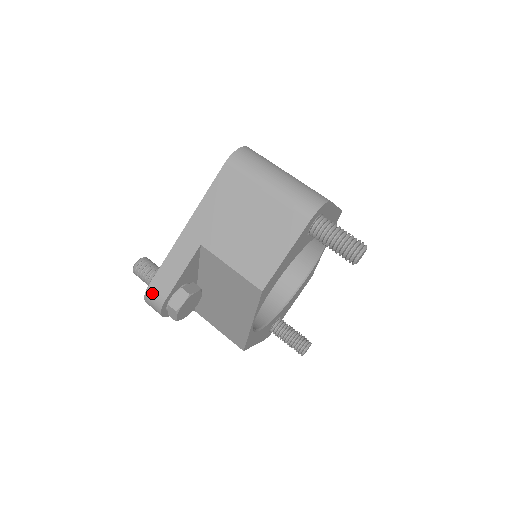
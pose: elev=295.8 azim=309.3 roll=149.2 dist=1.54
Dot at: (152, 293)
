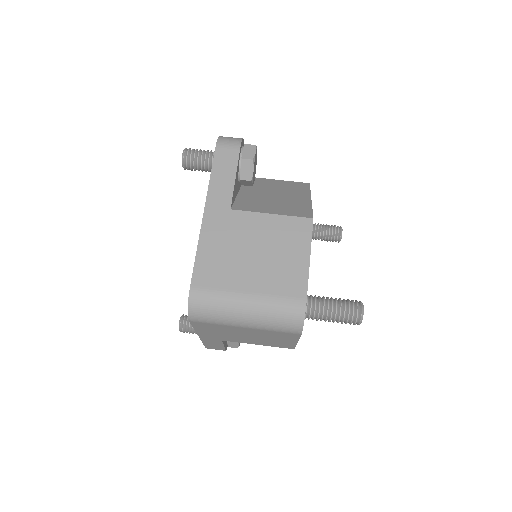
Dot at: occluded
